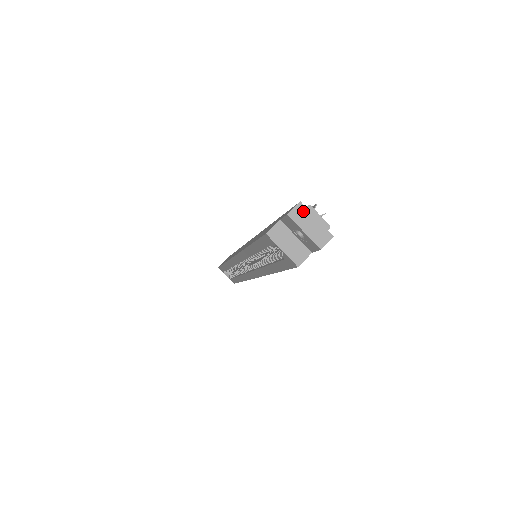
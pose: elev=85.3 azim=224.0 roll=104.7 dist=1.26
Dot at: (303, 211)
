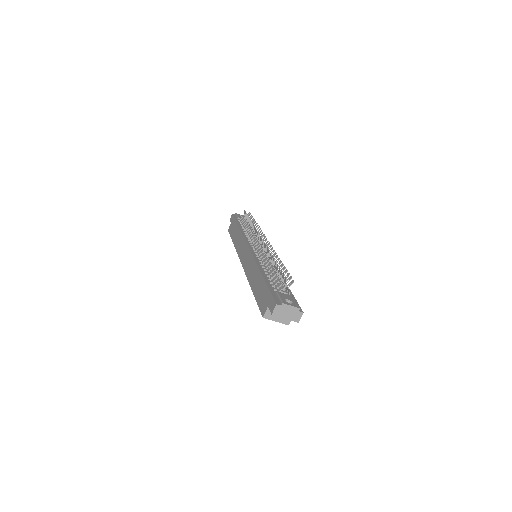
Dot at: (280, 308)
